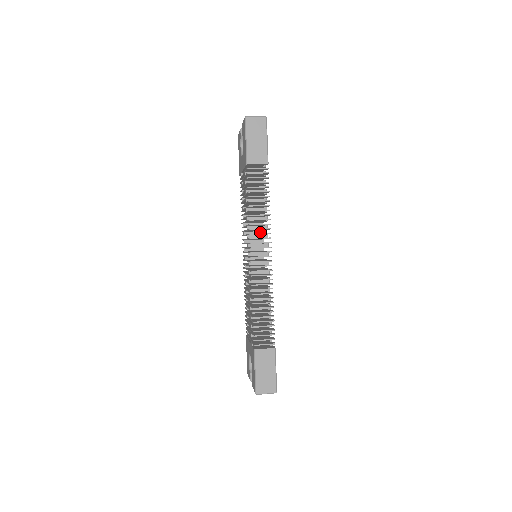
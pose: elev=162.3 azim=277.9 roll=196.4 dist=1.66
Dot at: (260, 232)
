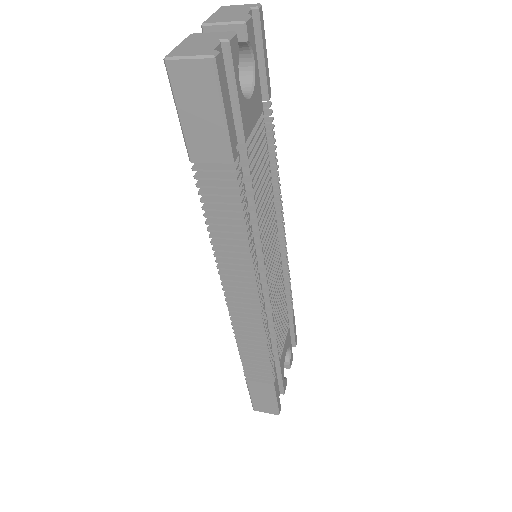
Dot at: occluded
